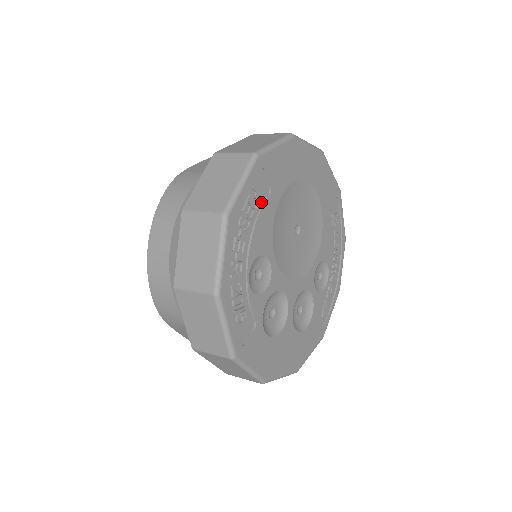
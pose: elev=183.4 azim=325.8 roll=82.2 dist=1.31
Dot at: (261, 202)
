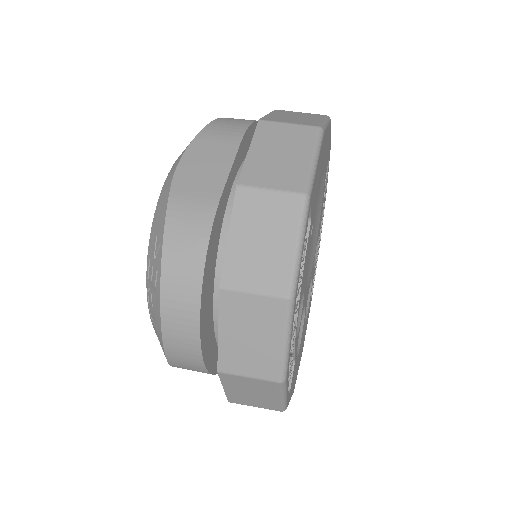
Dot at: occluded
